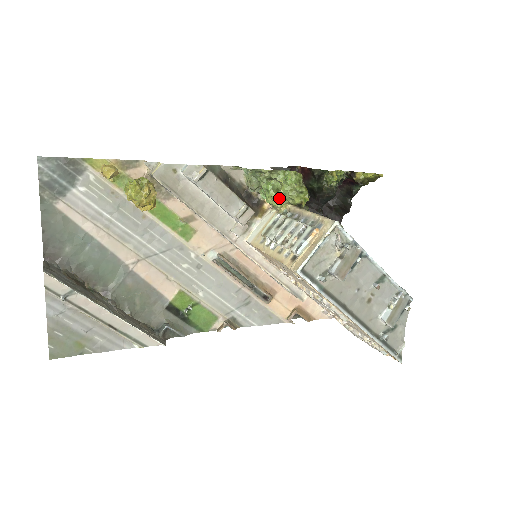
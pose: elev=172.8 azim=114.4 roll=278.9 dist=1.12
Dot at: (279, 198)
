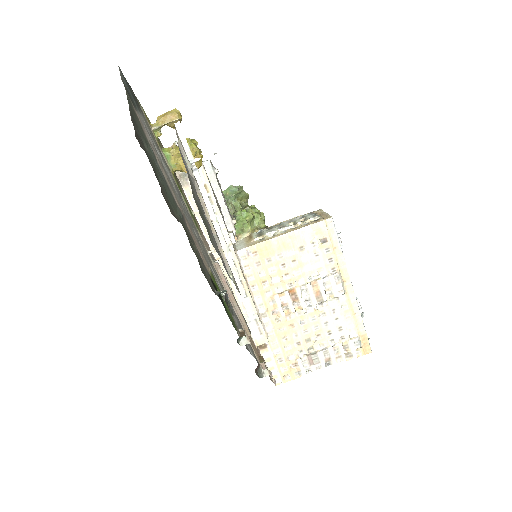
Dot at: (251, 222)
